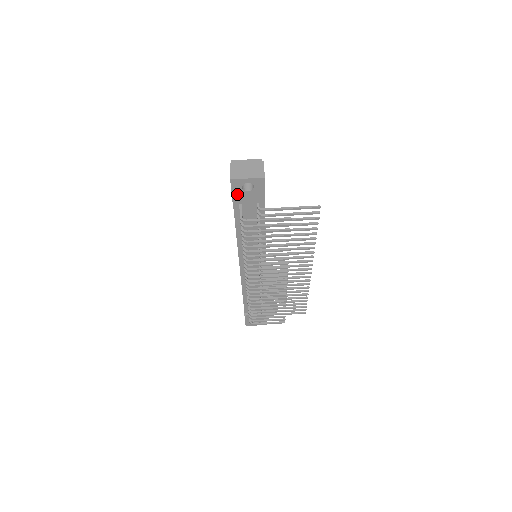
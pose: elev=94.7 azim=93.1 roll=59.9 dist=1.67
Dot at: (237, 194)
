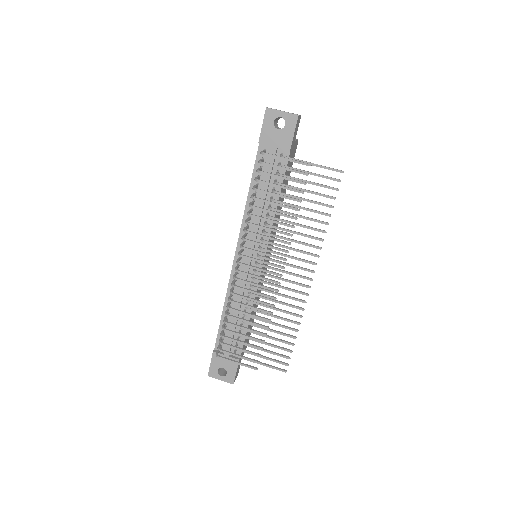
Dot at: (266, 130)
